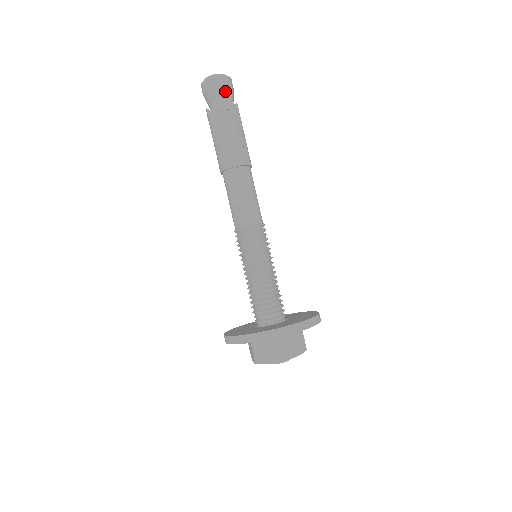
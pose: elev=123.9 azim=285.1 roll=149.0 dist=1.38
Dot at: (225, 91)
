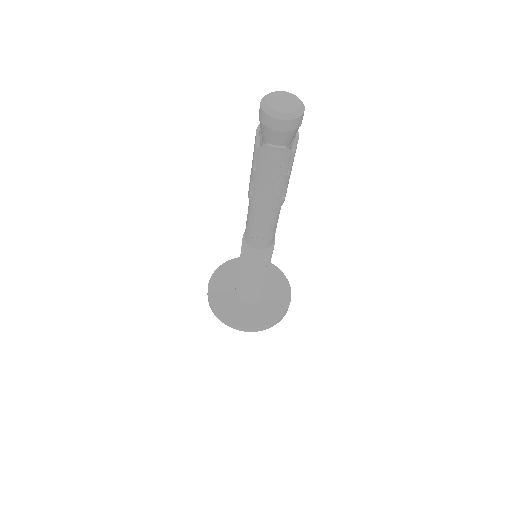
Dot at: (285, 137)
